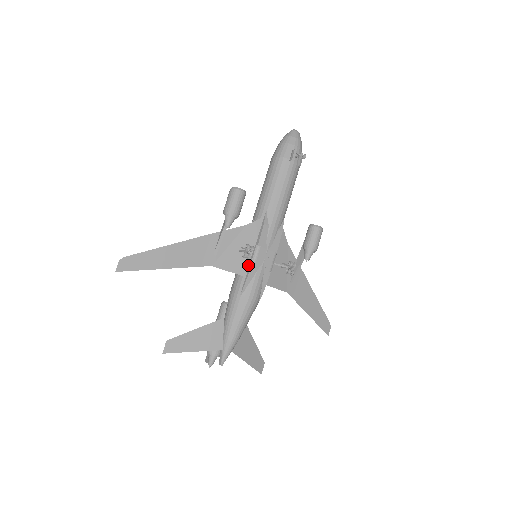
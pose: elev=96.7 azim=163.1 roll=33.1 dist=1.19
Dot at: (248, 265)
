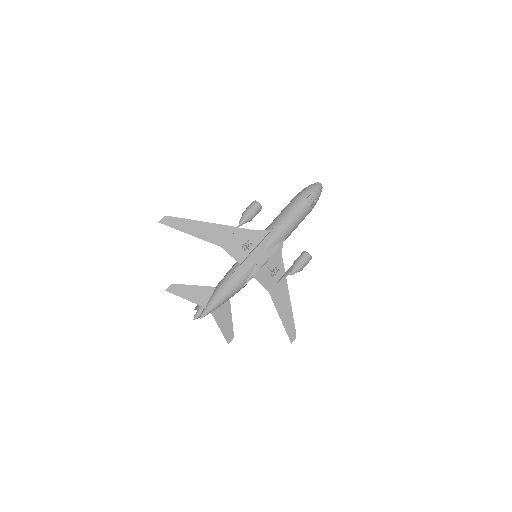
Dot at: (246, 257)
